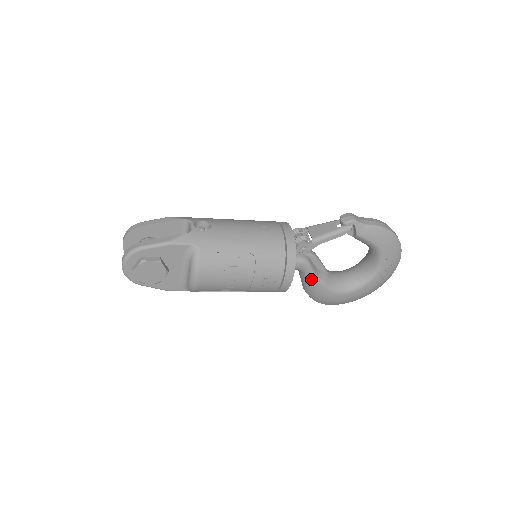
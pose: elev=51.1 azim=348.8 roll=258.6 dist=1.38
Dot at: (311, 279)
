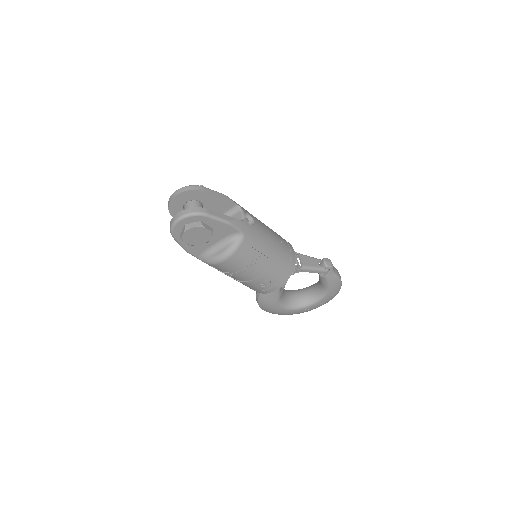
Dot at: occluded
